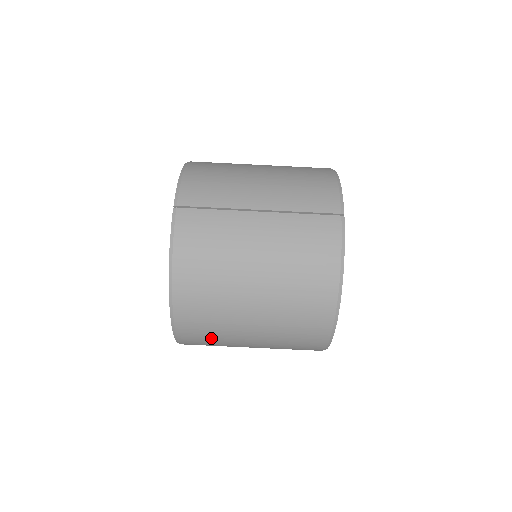
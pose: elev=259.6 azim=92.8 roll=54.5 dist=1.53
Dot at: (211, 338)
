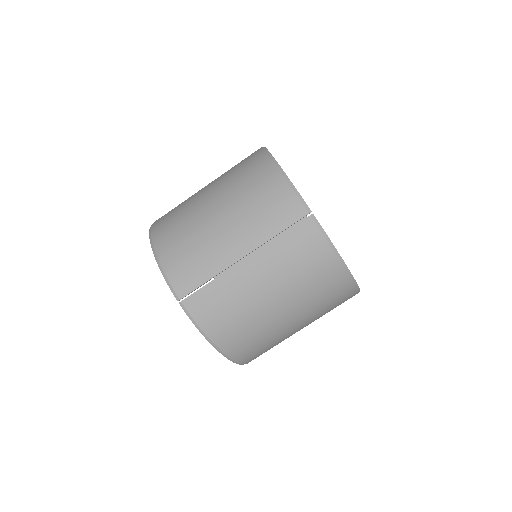
Dot at: occluded
